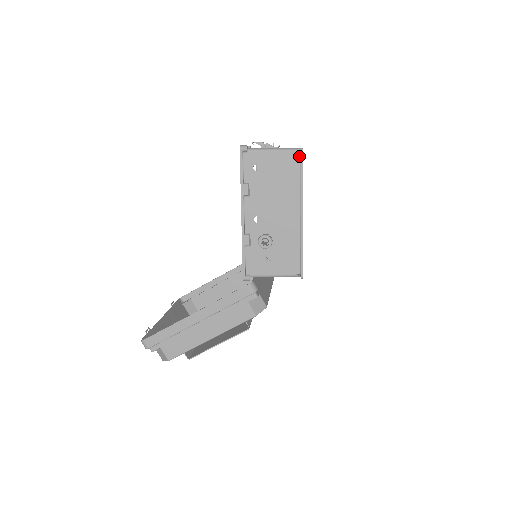
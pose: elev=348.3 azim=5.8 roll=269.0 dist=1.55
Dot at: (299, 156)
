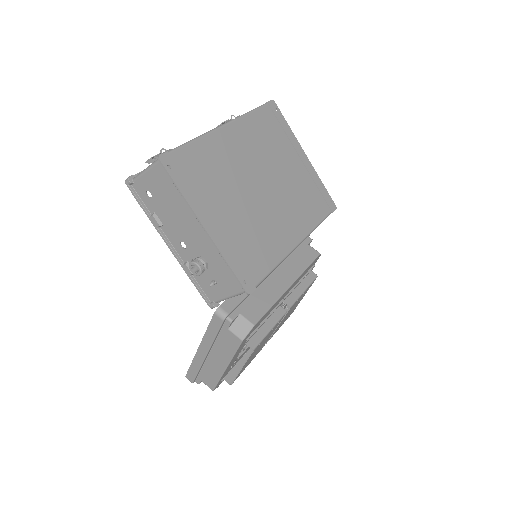
Dot at: (167, 163)
